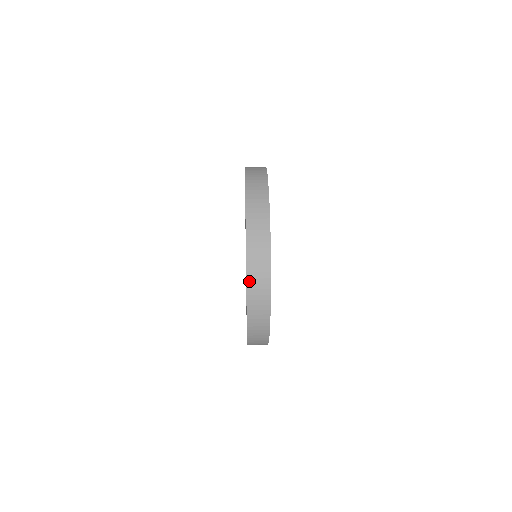
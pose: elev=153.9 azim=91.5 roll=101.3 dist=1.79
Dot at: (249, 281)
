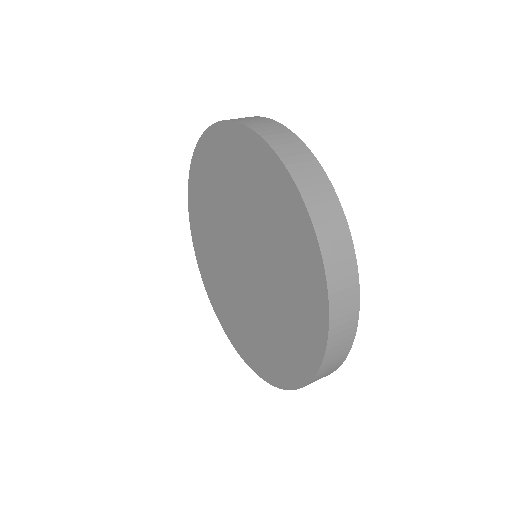
Dot at: (326, 359)
